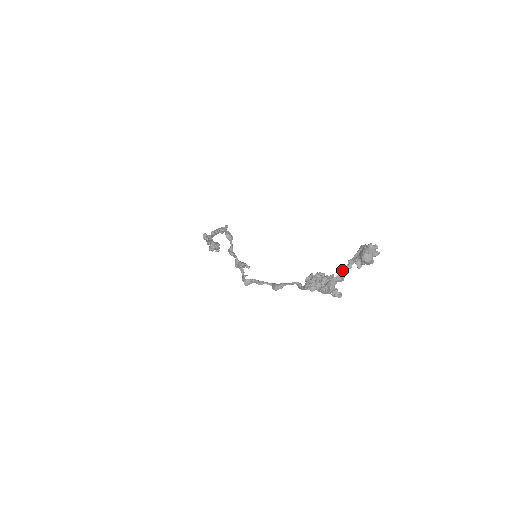
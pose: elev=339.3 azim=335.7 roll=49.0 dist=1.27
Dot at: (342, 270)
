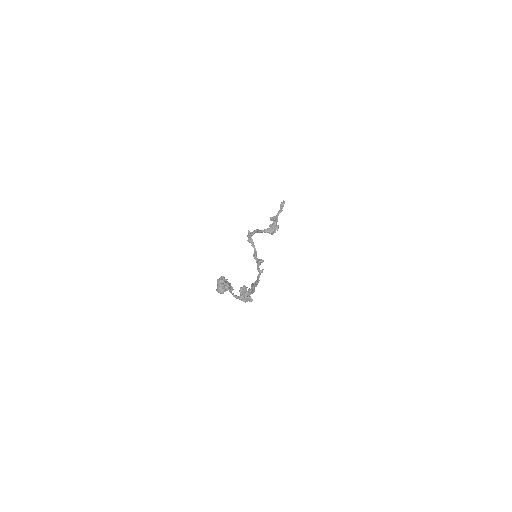
Dot at: (231, 293)
